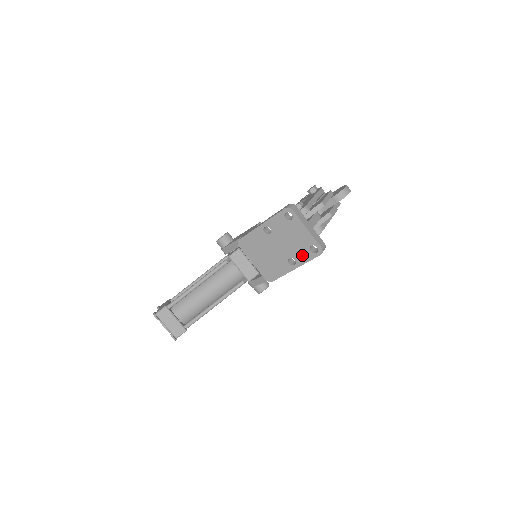
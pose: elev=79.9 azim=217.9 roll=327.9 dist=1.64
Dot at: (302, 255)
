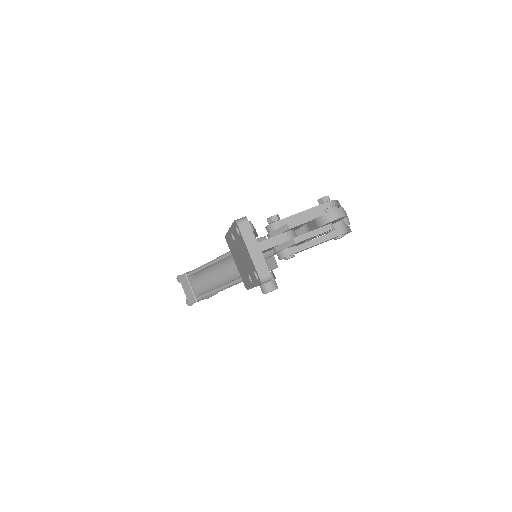
Dot at: (253, 276)
